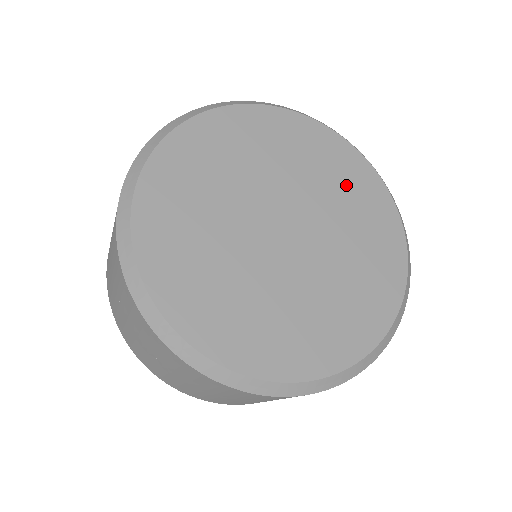
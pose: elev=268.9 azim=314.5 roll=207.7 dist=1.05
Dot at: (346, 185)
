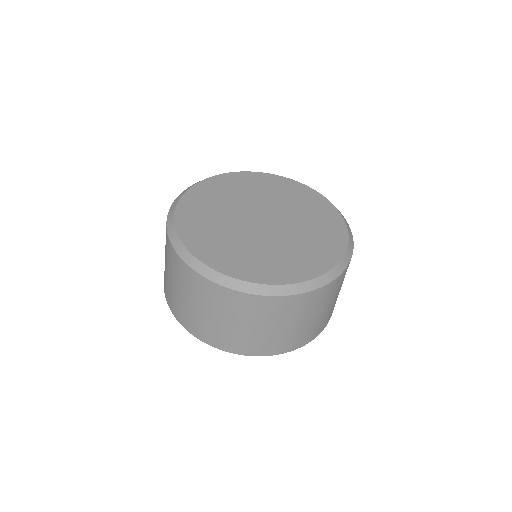
Dot at: (281, 191)
